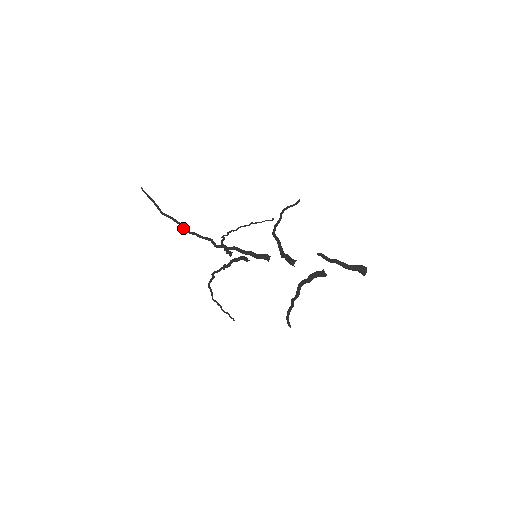
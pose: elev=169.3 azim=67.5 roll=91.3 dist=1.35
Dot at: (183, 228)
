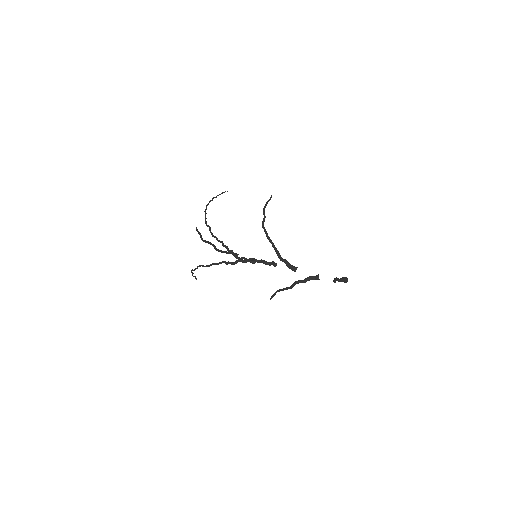
Dot at: (216, 248)
